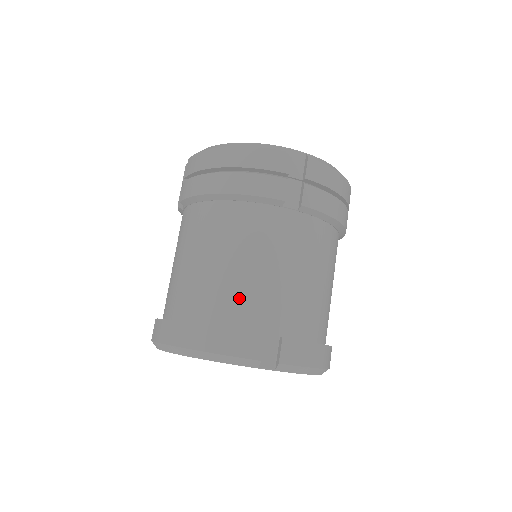
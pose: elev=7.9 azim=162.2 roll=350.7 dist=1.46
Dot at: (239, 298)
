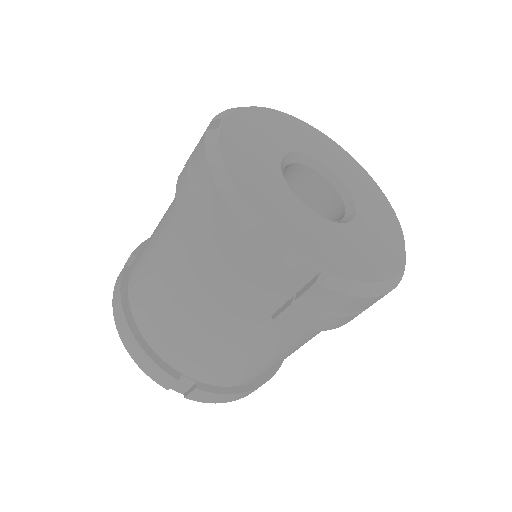
Dot at: (171, 340)
